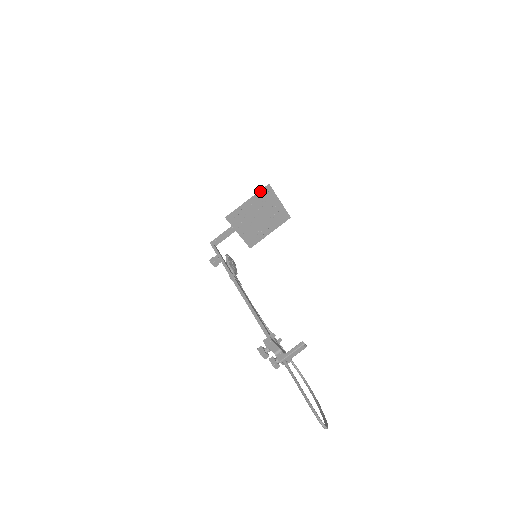
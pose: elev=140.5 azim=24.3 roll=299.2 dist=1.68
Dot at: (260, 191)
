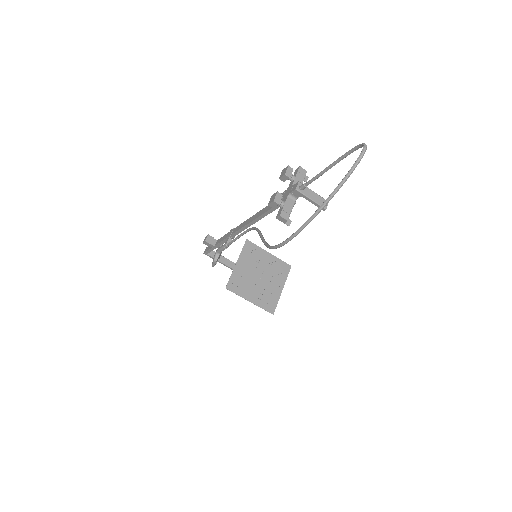
Dot at: (282, 261)
